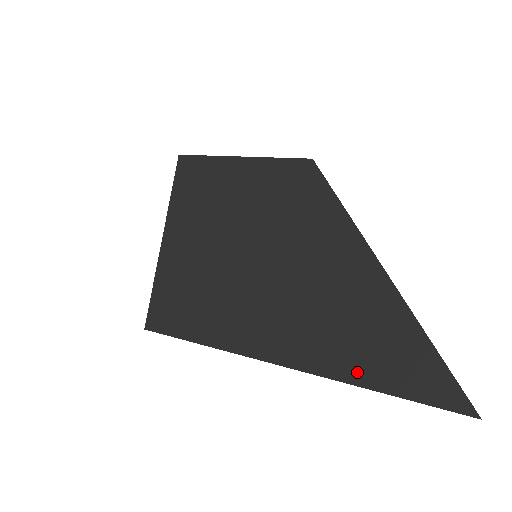
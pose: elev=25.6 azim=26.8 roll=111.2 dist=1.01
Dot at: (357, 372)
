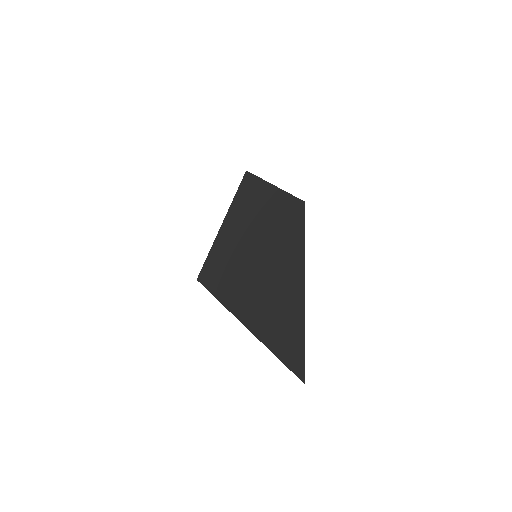
Dot at: (270, 340)
